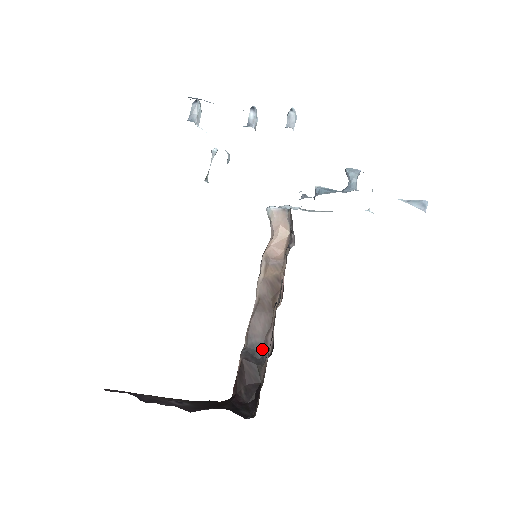
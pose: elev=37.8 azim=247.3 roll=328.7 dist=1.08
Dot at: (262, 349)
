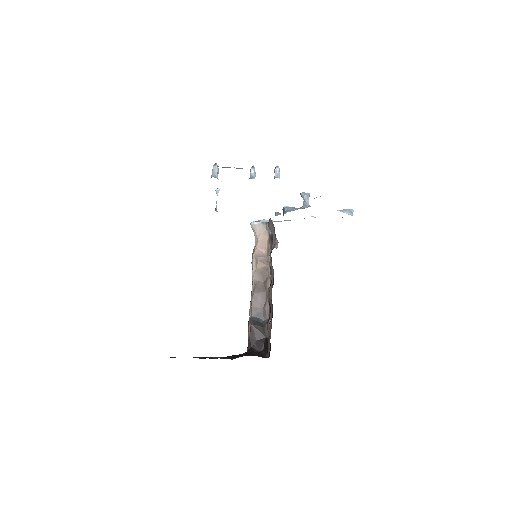
Dot at: (262, 316)
